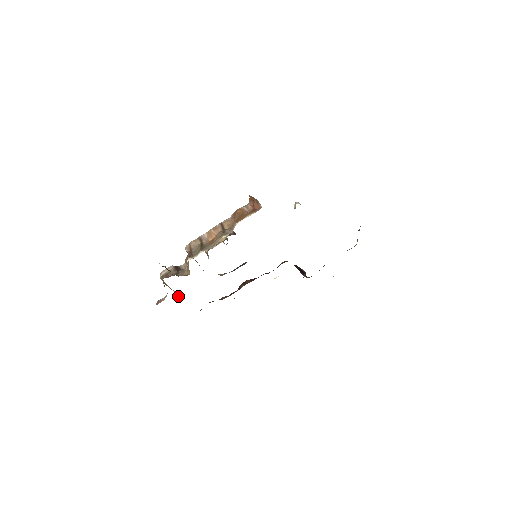
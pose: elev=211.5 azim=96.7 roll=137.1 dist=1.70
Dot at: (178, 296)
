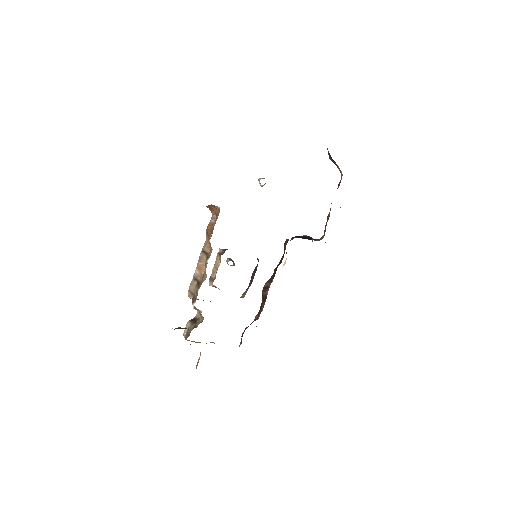
Dot at: occluded
